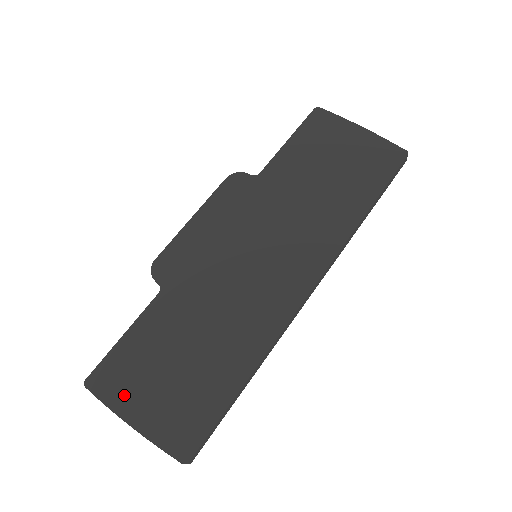
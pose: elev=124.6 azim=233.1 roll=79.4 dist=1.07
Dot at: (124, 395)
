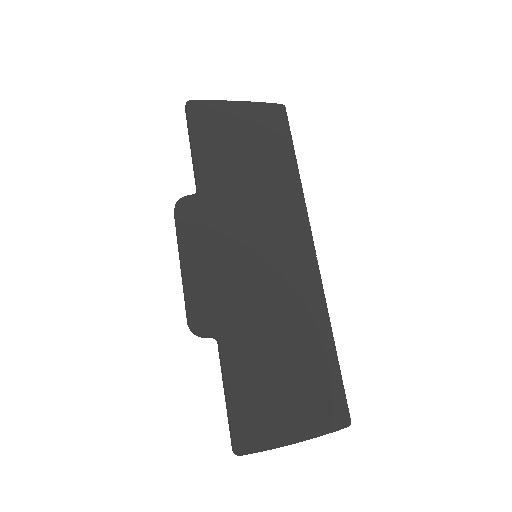
Dot at: (272, 431)
